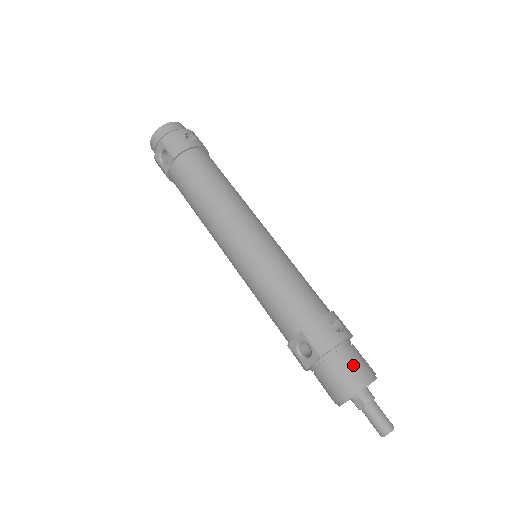
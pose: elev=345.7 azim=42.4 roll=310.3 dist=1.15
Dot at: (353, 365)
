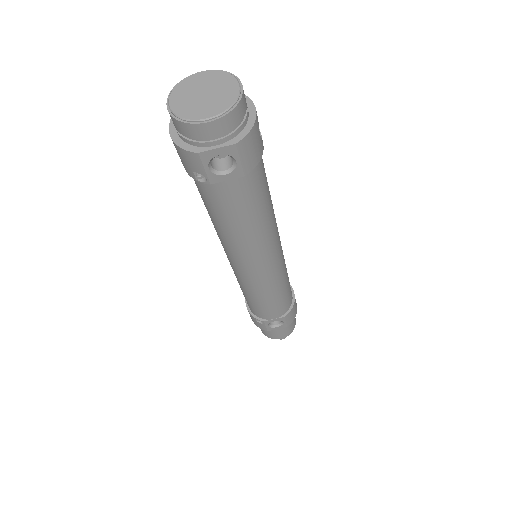
Dot at: occluded
